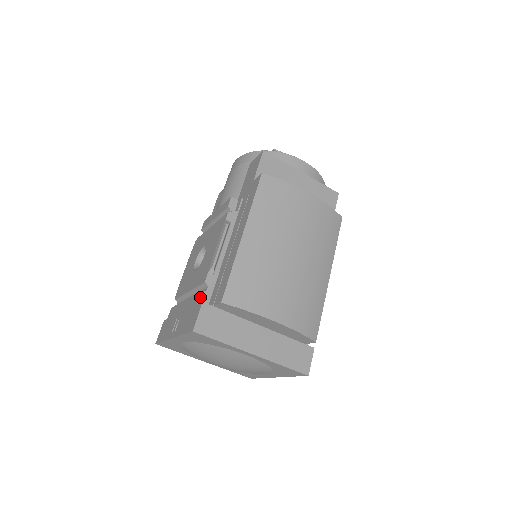
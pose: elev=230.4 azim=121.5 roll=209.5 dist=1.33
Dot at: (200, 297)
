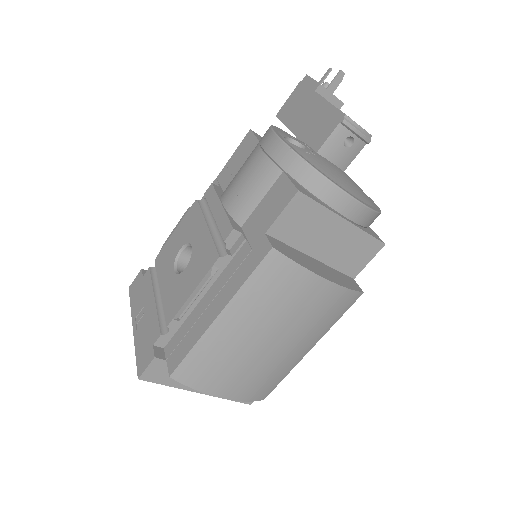
Dot at: (158, 339)
